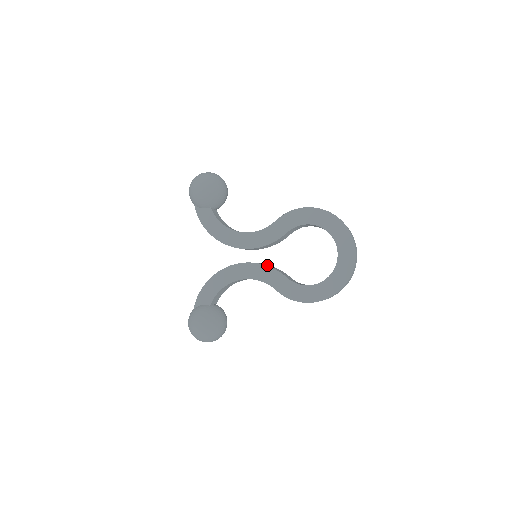
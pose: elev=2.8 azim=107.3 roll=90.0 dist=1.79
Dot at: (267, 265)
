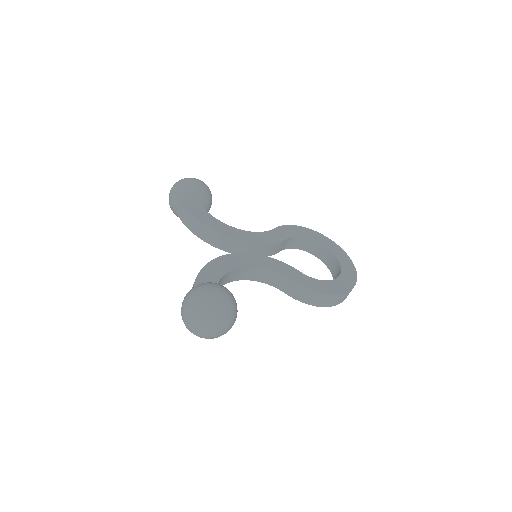
Dot at: occluded
